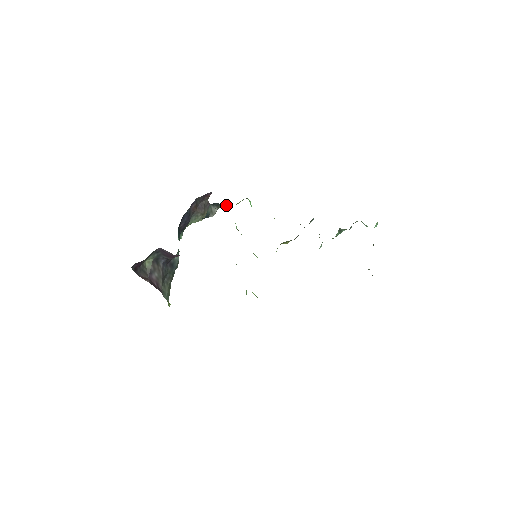
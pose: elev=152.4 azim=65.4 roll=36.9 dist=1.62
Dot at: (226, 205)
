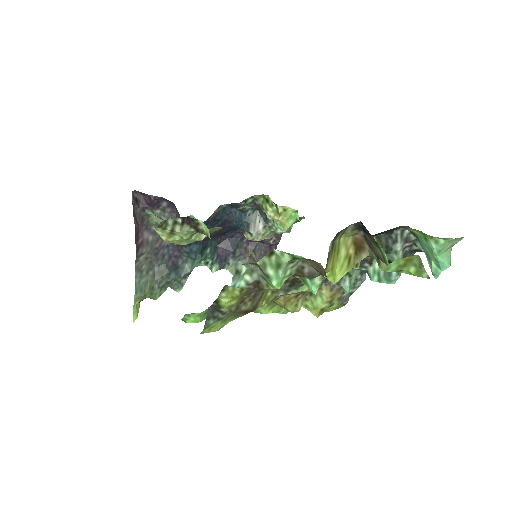
Dot at: (268, 197)
